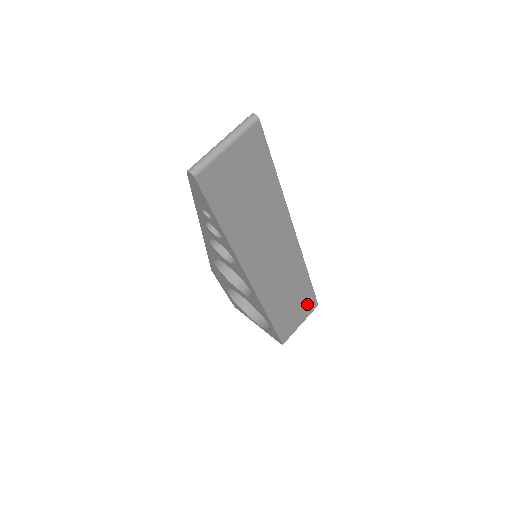
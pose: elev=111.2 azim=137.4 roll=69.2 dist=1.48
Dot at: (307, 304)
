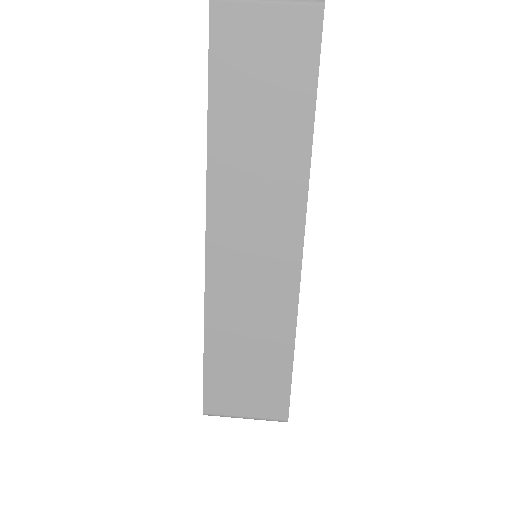
Dot at: (271, 392)
